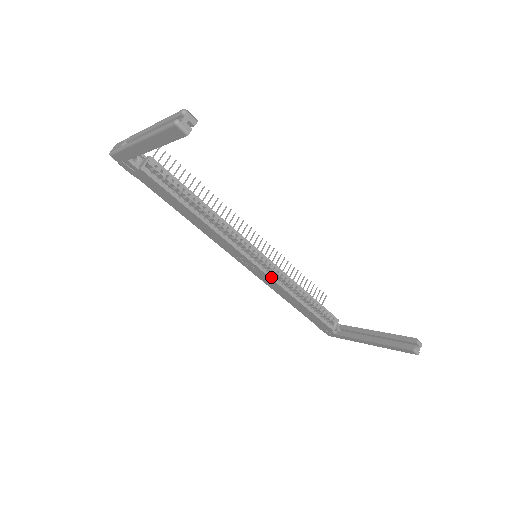
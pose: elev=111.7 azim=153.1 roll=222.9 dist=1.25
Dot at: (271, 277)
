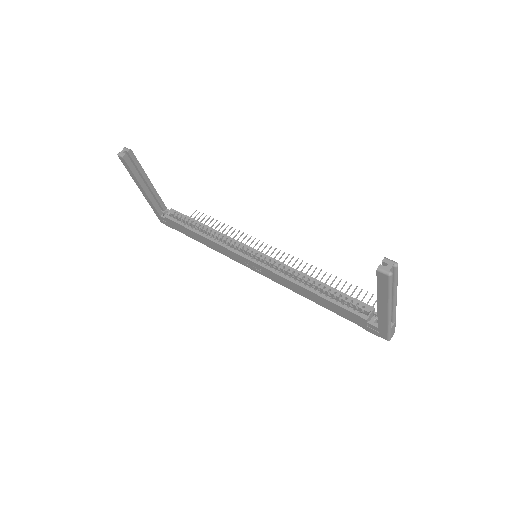
Dot at: (271, 270)
